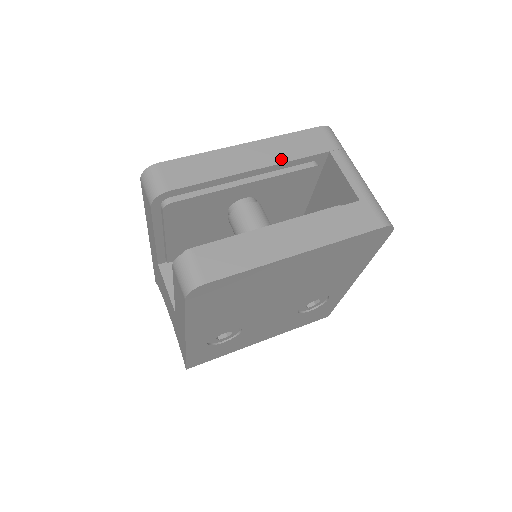
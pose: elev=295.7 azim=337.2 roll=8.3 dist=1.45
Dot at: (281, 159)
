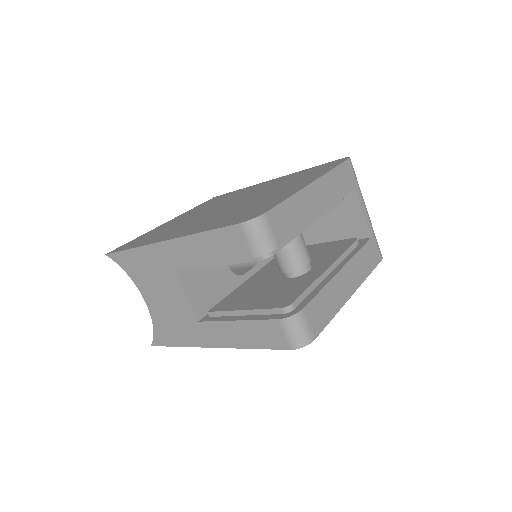
Dot at: (334, 199)
